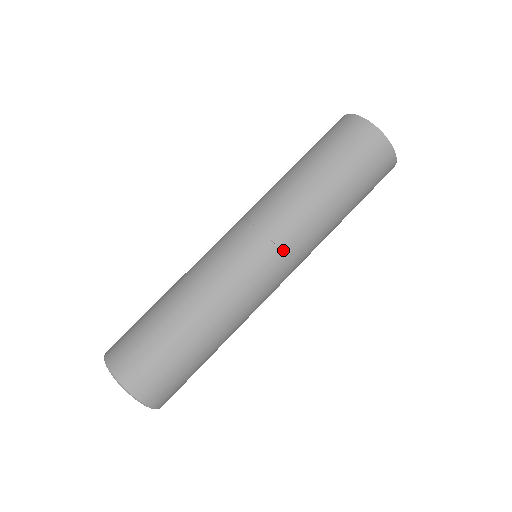
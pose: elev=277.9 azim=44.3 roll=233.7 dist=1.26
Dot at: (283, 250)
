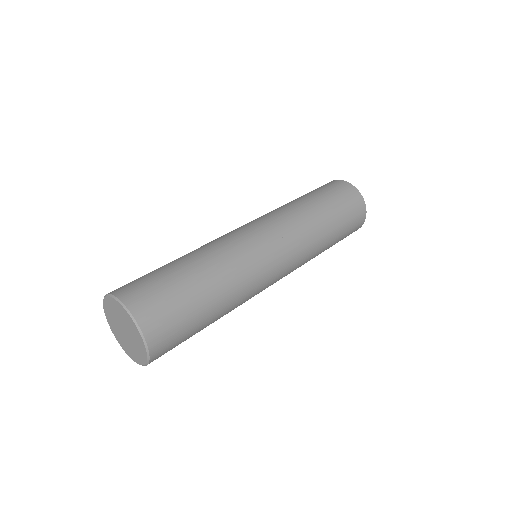
Dot at: (291, 259)
